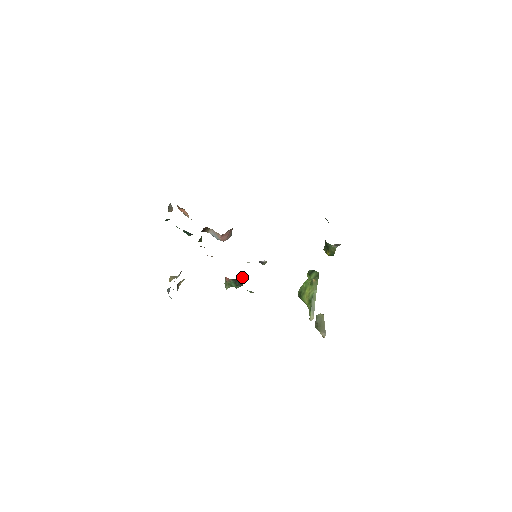
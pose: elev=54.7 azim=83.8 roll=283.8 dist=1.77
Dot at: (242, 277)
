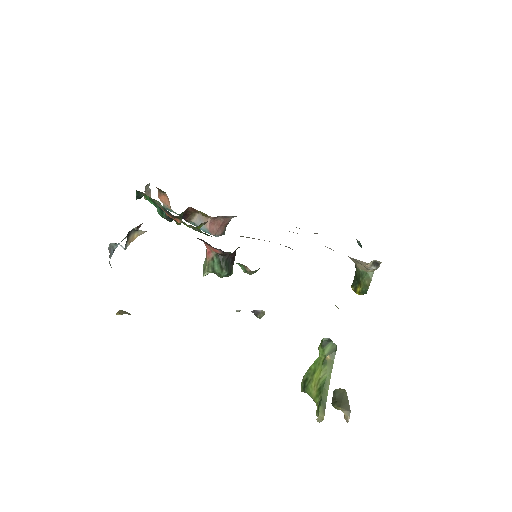
Dot at: (233, 258)
